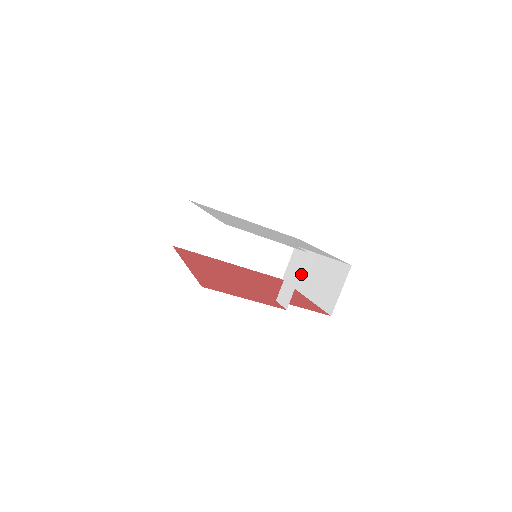
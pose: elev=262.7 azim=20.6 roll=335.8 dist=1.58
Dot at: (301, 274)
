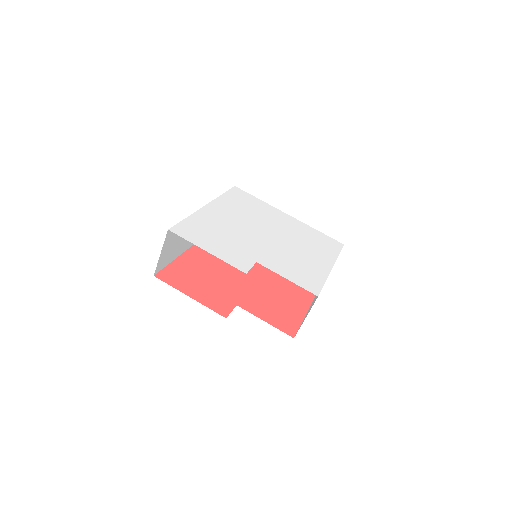
Dot at: occluded
